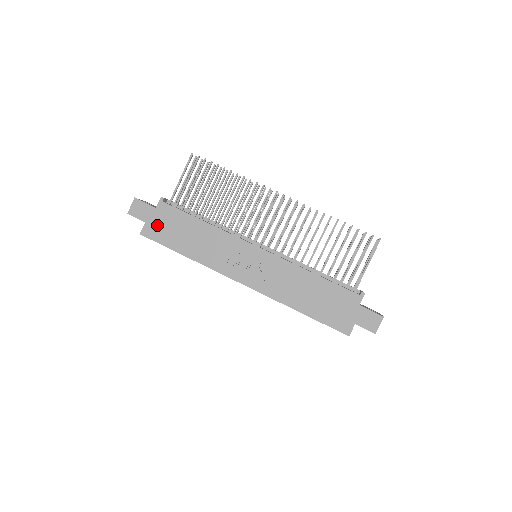
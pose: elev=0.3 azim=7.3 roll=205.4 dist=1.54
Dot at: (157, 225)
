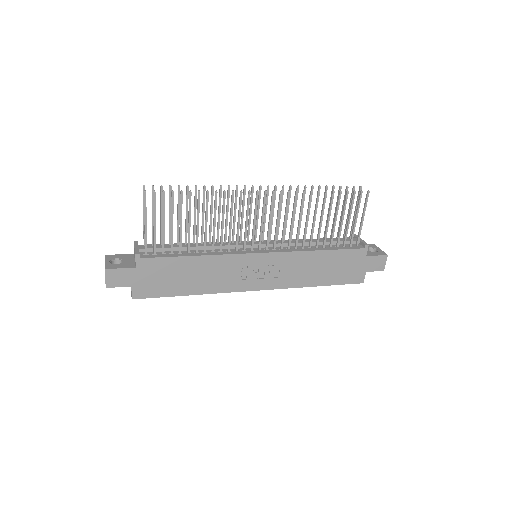
Dot at: (146, 283)
